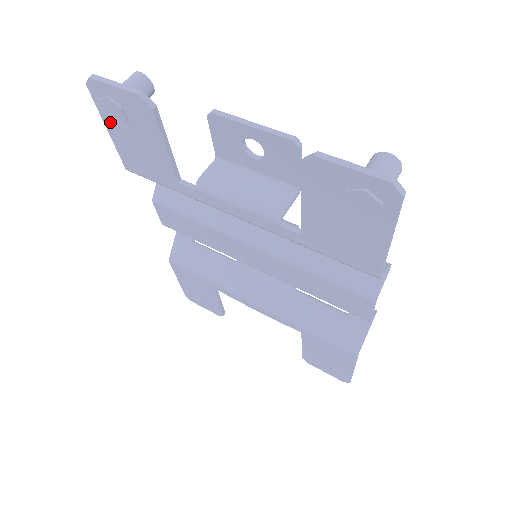
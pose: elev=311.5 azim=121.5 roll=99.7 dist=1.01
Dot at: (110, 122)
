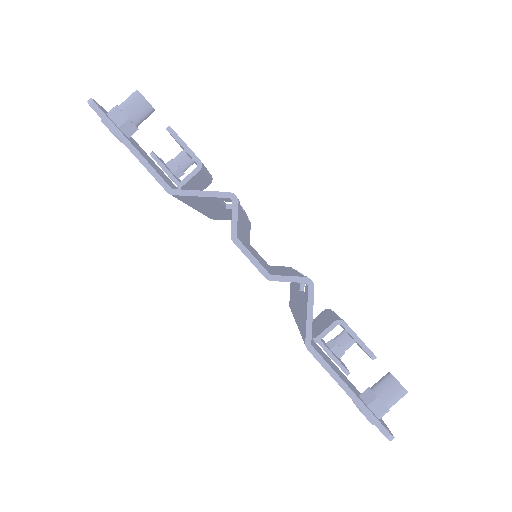
Dot at: occluded
